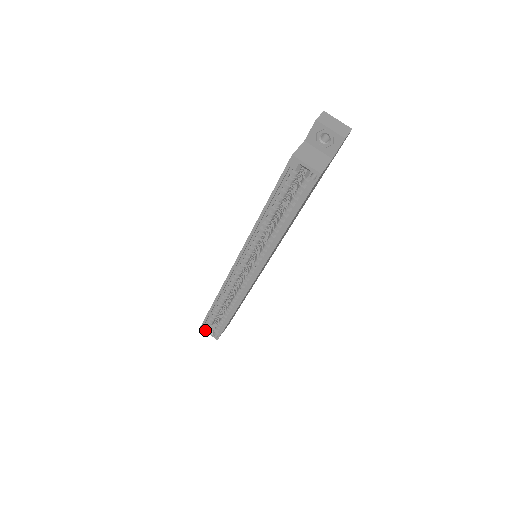
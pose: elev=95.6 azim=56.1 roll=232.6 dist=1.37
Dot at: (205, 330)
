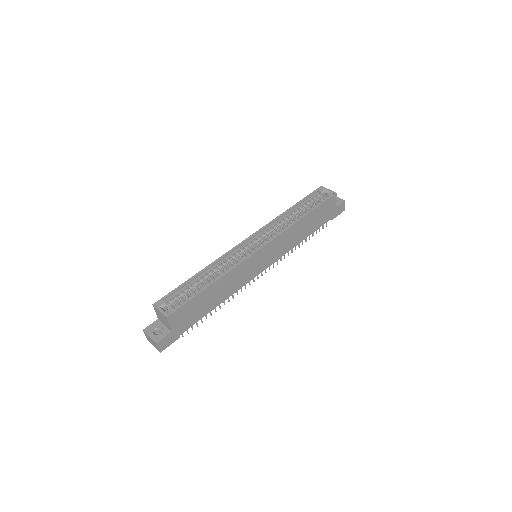
Dot at: (158, 306)
